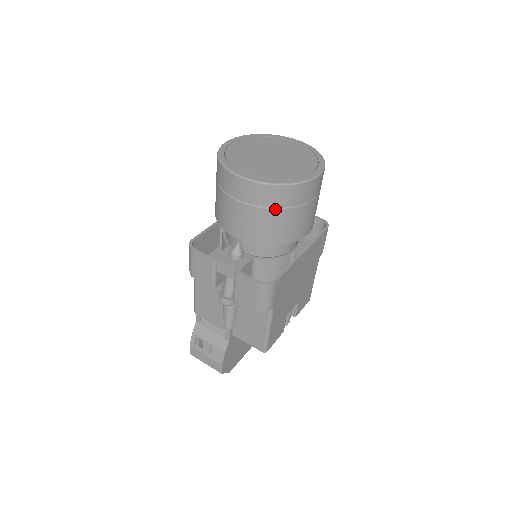
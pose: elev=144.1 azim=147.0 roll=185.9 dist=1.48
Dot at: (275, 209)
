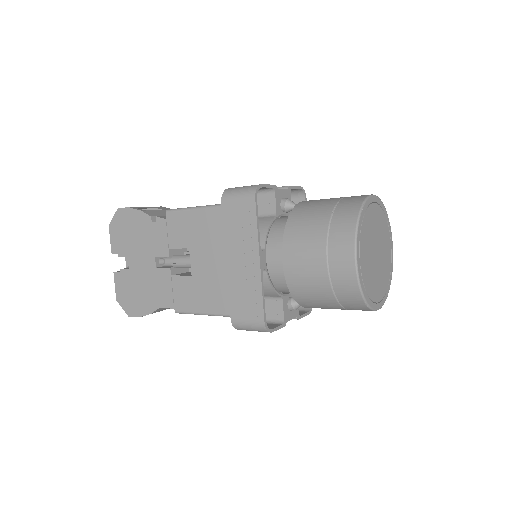
Dot at: occluded
